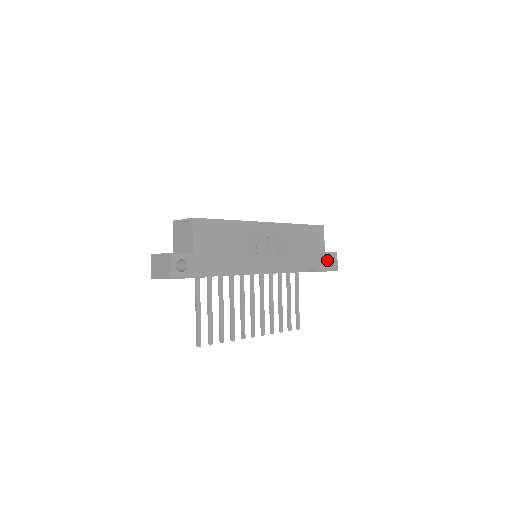
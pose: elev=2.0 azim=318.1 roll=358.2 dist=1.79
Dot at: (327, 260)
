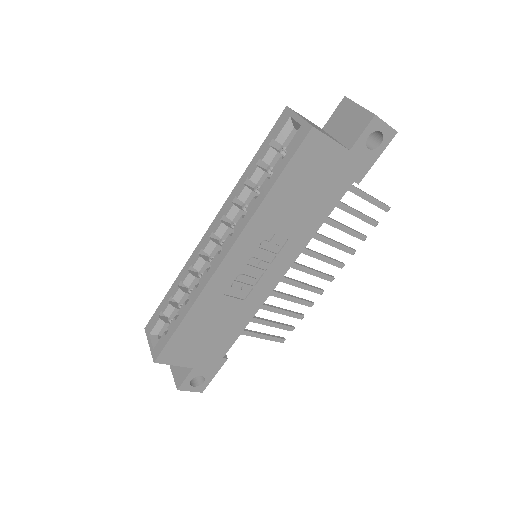
Dot at: (363, 150)
